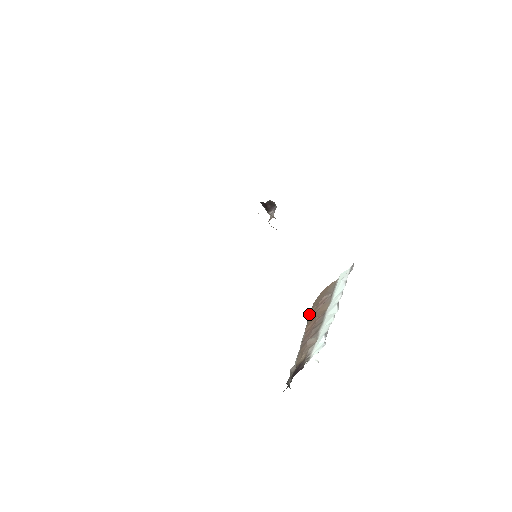
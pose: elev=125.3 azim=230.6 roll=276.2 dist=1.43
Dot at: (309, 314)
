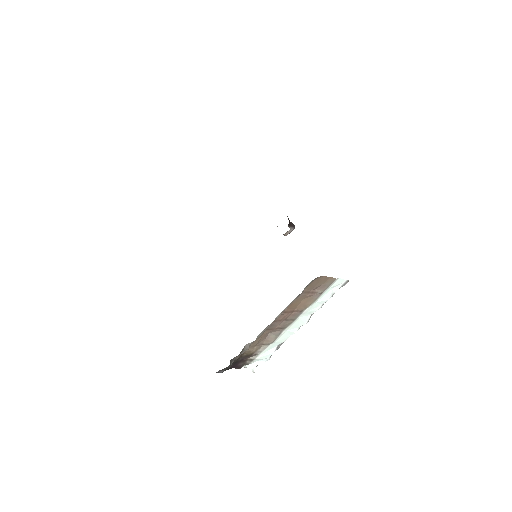
Dot at: (309, 283)
